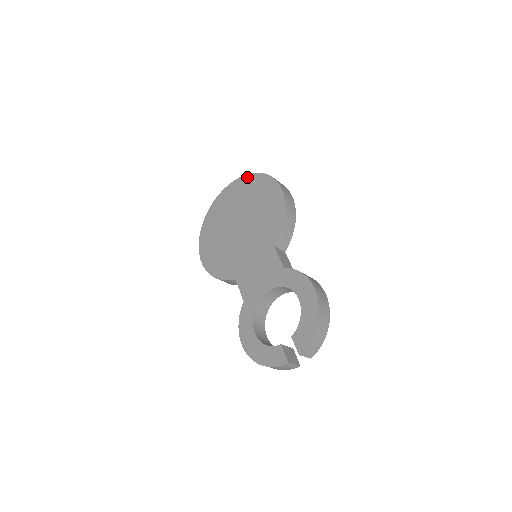
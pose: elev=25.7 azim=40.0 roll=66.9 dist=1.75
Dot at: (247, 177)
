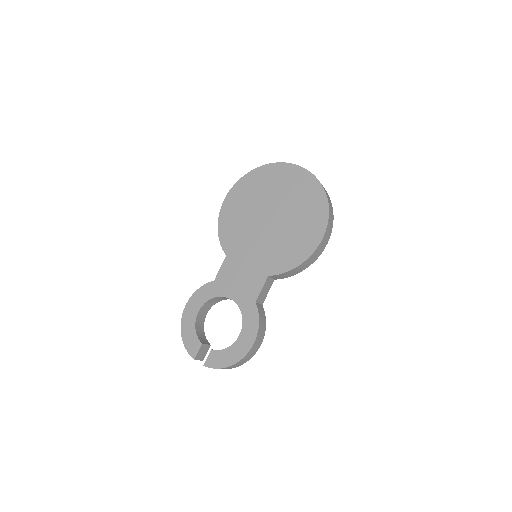
Dot at: (318, 186)
